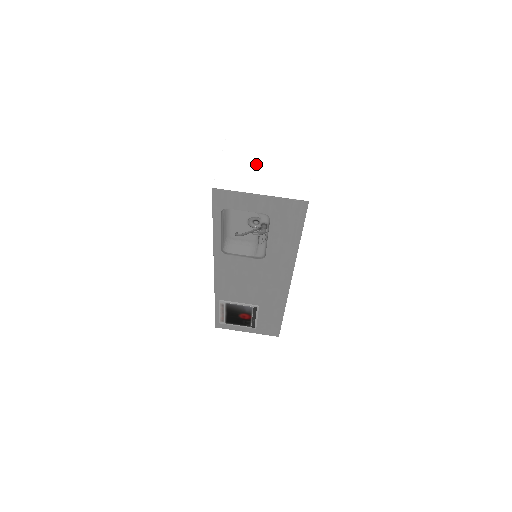
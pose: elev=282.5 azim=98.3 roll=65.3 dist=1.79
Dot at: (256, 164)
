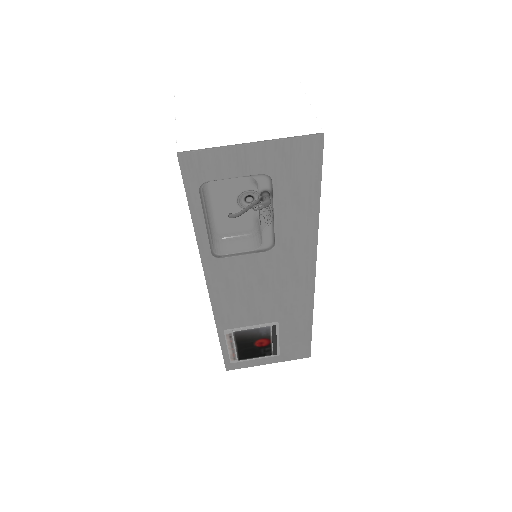
Dot at: (229, 110)
